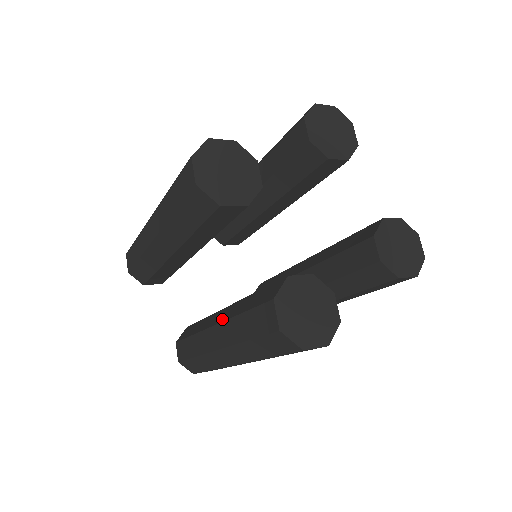
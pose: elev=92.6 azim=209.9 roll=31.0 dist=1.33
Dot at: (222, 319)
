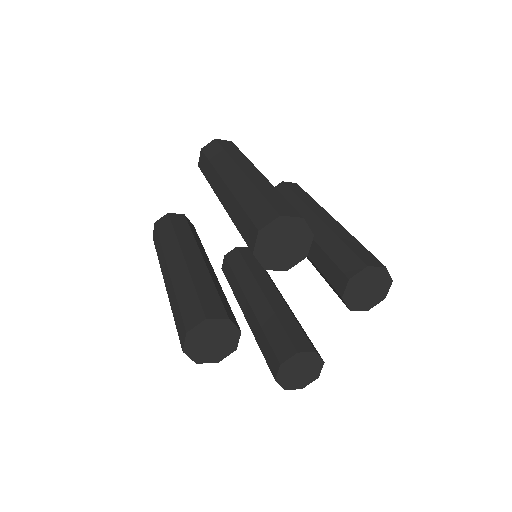
Dot at: (248, 322)
